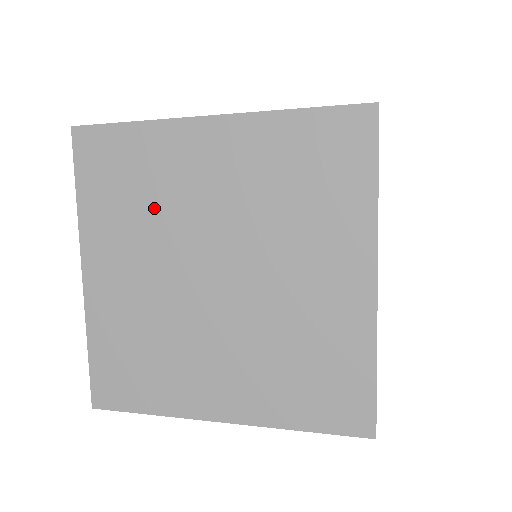
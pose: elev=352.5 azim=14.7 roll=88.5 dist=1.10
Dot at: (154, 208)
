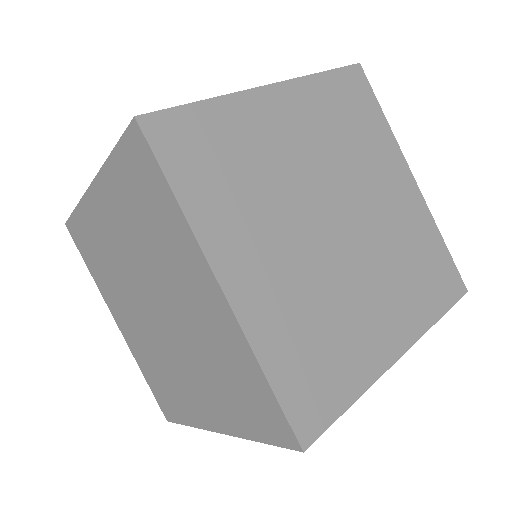
Dot at: (349, 149)
